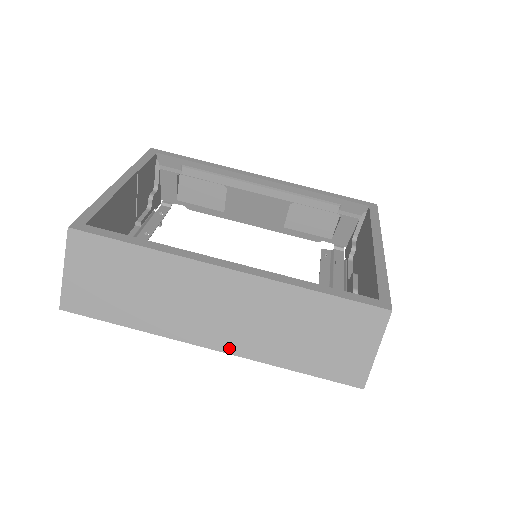
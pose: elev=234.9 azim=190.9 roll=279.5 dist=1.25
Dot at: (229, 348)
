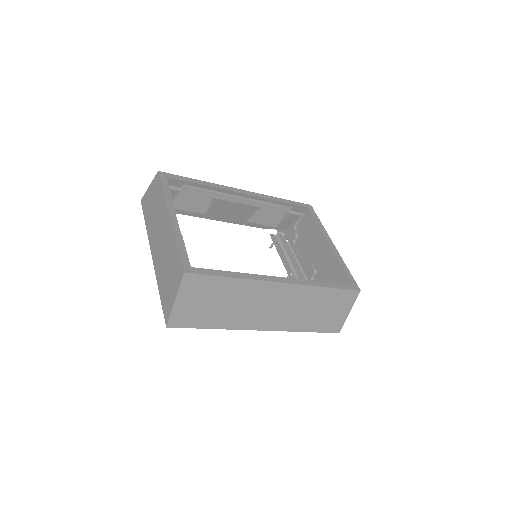
Dot at: (274, 328)
